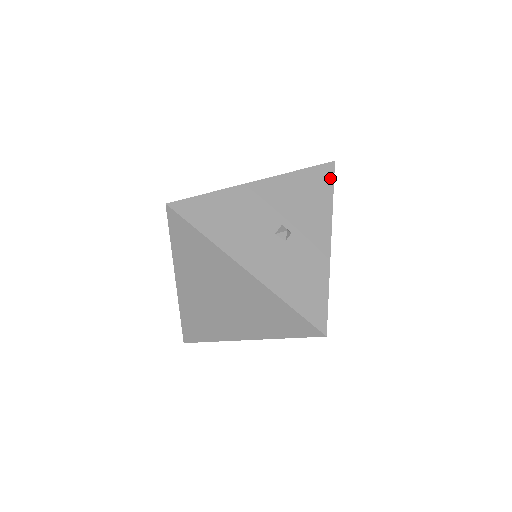
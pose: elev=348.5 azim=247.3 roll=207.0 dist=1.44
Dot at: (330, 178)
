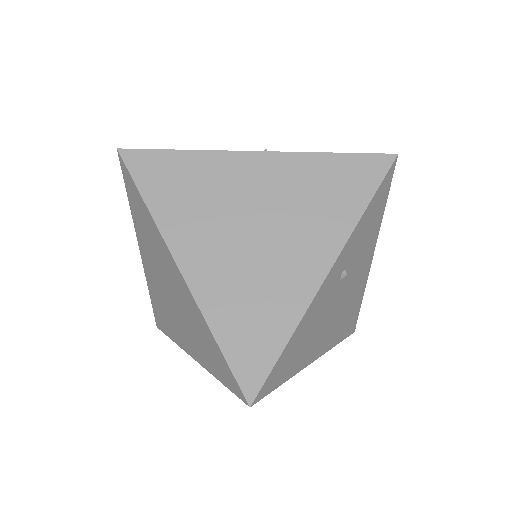
Dot at: occluded
